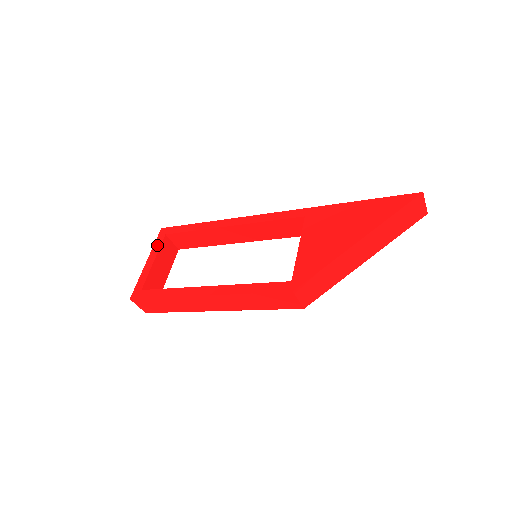
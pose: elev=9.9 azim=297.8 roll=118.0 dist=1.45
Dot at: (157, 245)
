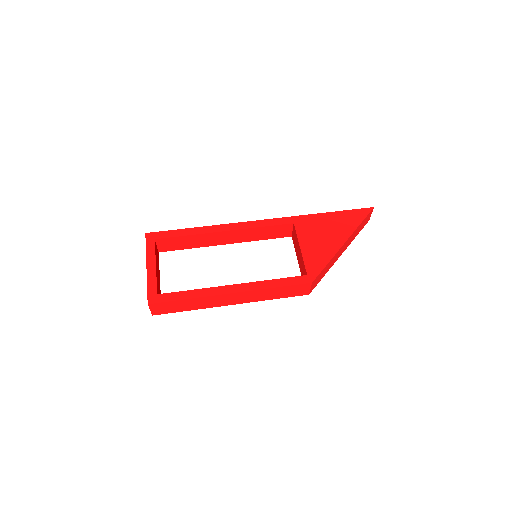
Dot at: (151, 250)
